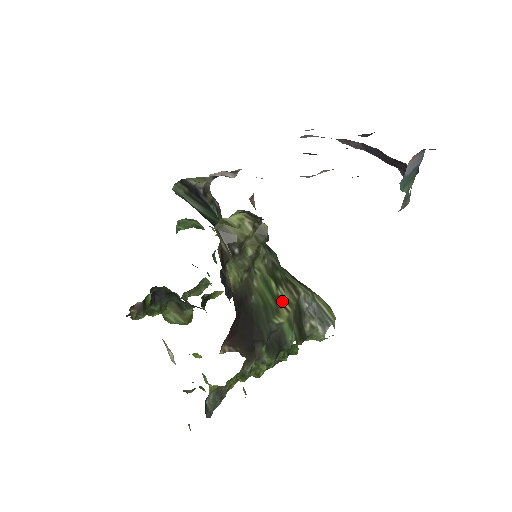
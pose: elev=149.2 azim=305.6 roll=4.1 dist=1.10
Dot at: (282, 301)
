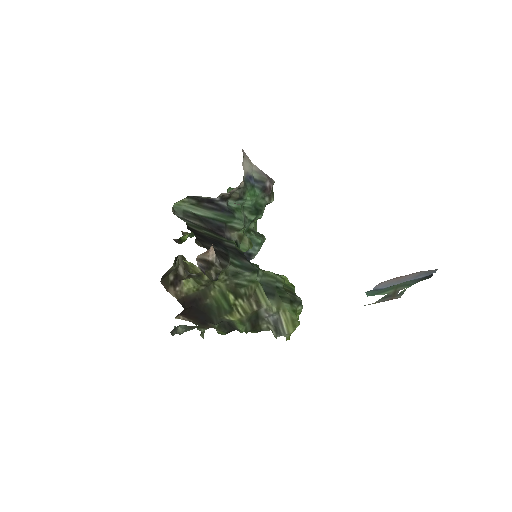
Dot at: (238, 308)
